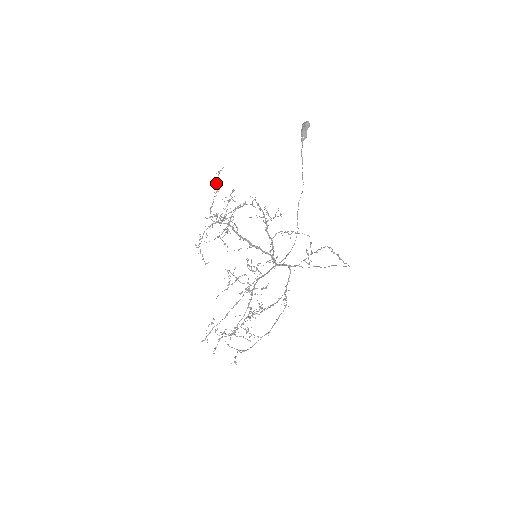
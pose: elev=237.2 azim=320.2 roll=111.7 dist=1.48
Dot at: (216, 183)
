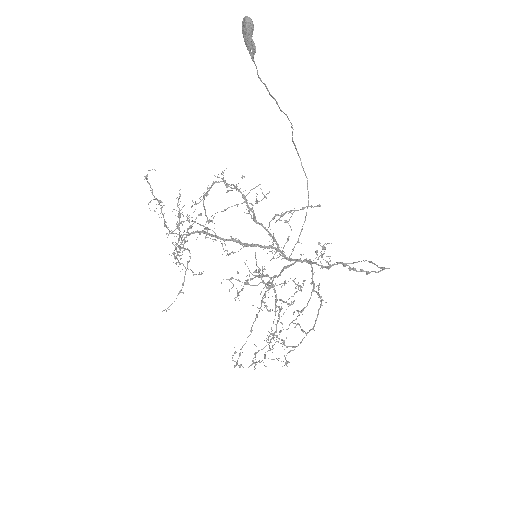
Dot at: occluded
